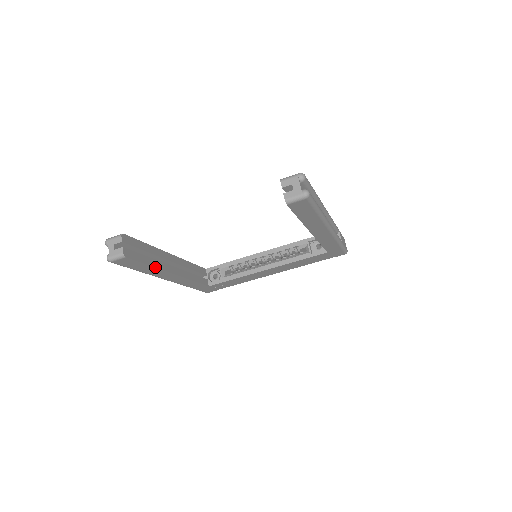
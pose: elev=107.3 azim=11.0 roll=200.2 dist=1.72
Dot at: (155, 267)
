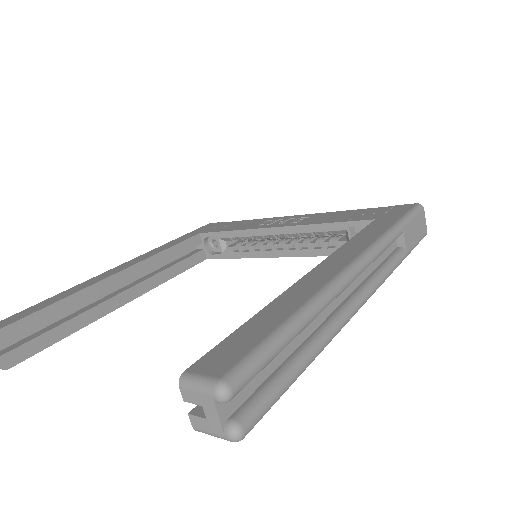
Dot at: (82, 327)
